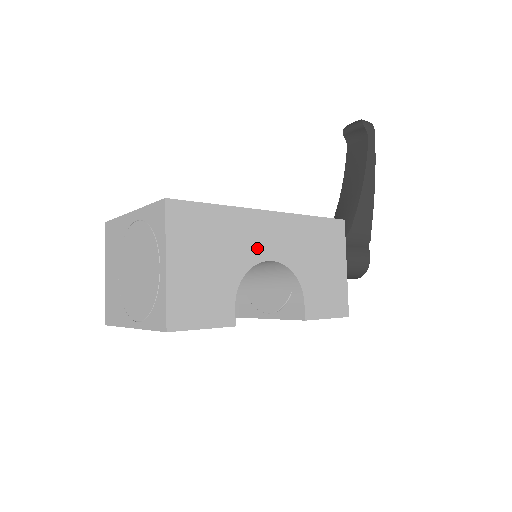
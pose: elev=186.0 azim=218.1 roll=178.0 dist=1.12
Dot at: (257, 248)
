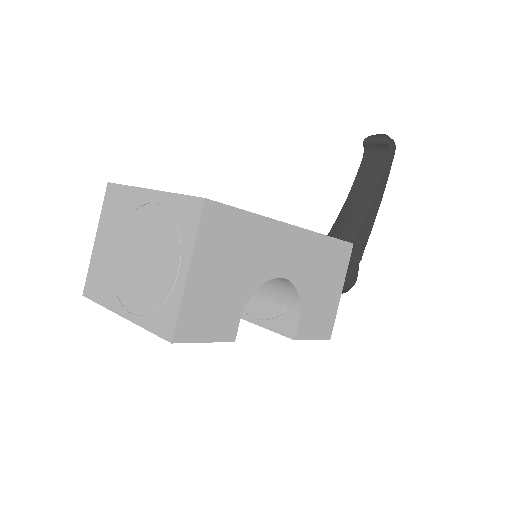
Dot at: (274, 263)
